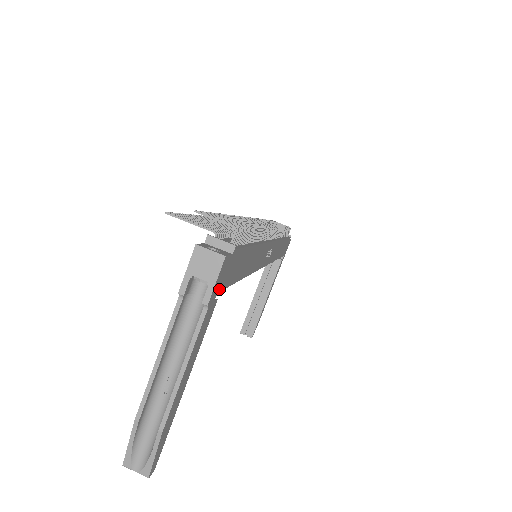
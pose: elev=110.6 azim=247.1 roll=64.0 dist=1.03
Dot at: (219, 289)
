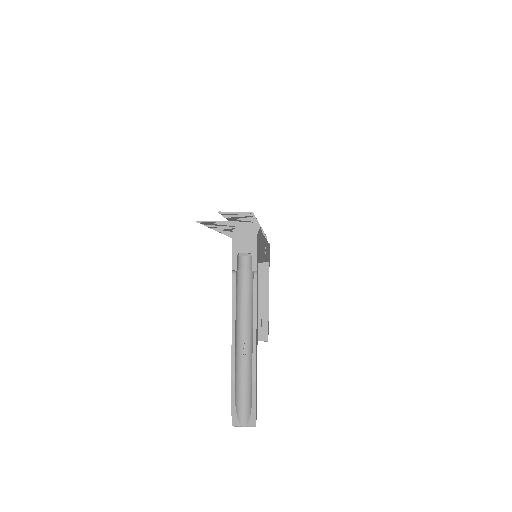
Dot at: (258, 260)
